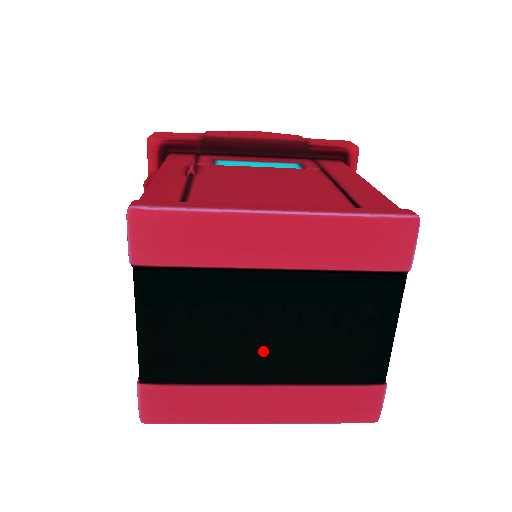
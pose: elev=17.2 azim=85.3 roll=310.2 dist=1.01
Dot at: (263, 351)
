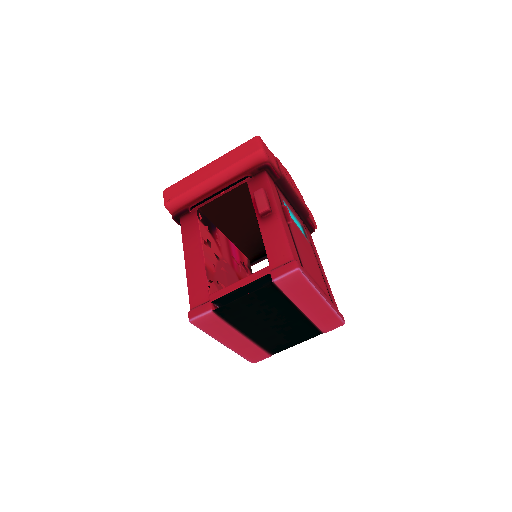
Dot at: (261, 327)
